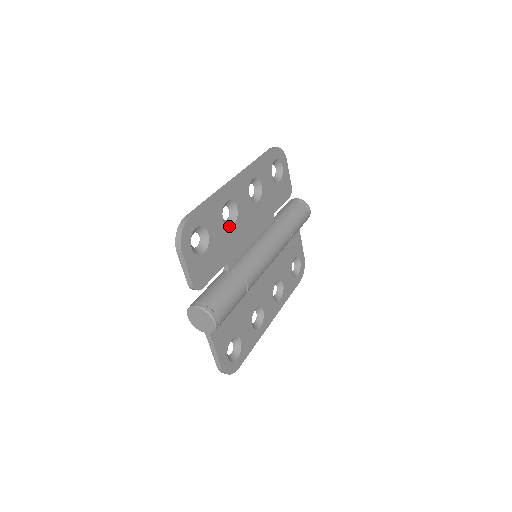
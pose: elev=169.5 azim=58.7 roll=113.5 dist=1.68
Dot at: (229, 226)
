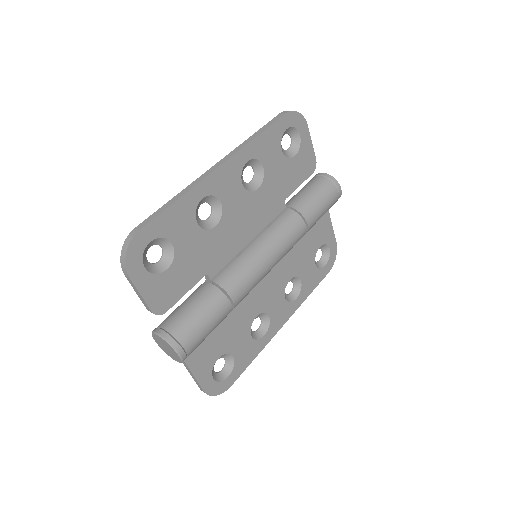
Dot at: (208, 229)
